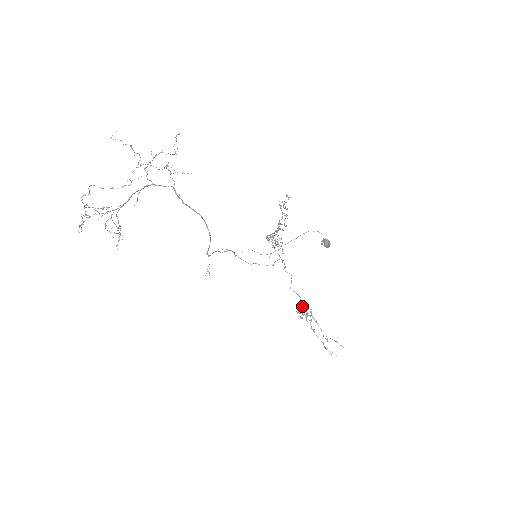
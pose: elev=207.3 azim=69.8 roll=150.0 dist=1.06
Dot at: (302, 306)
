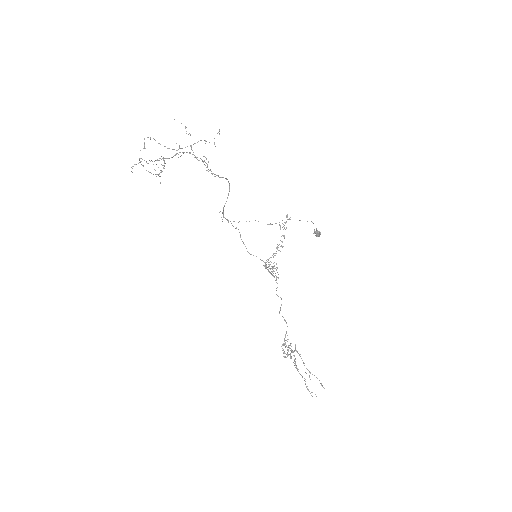
Dot at: (288, 339)
